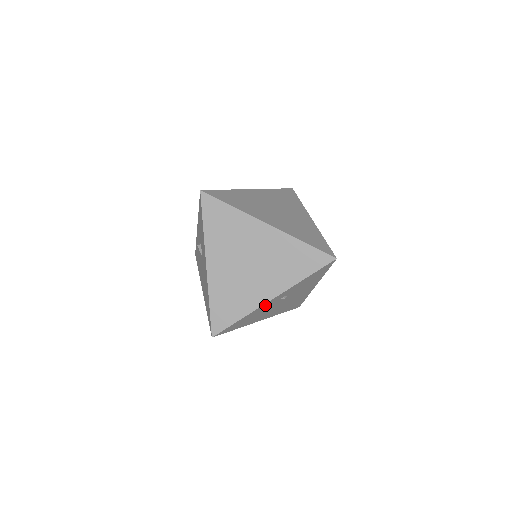
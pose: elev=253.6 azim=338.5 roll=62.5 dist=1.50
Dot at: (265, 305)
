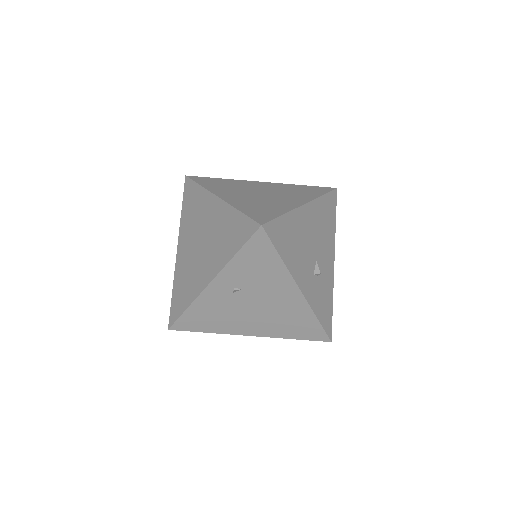
Dot at: (210, 294)
